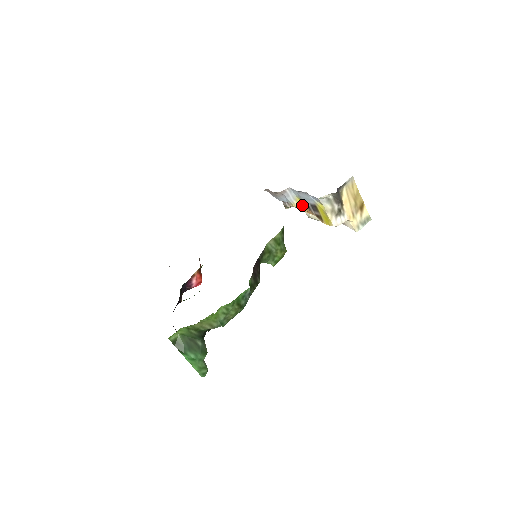
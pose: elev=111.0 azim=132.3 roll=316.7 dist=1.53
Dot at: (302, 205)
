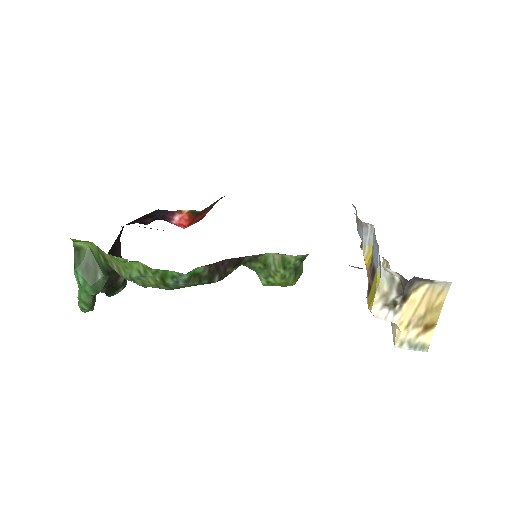
Dot at: (370, 258)
